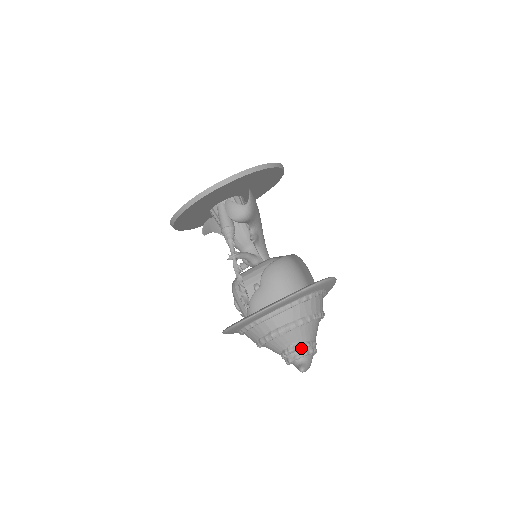
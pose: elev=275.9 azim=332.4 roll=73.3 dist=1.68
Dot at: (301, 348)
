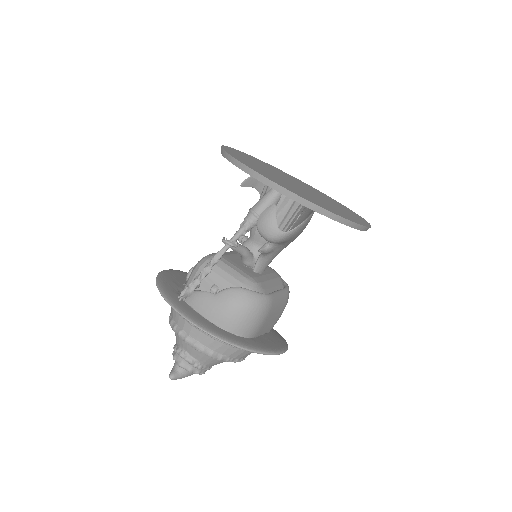
Dot at: (191, 364)
